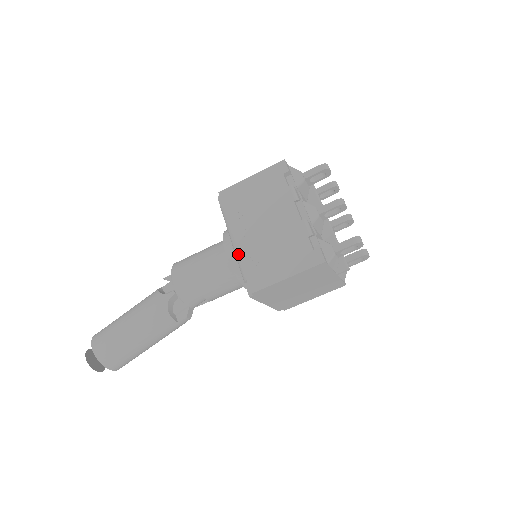
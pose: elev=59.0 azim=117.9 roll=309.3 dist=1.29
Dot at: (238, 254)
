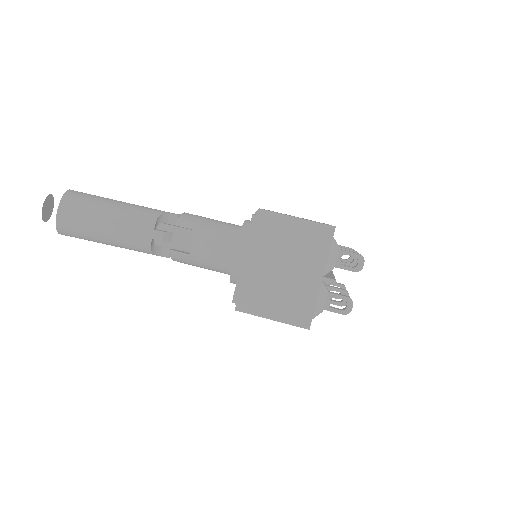
Dot at: occluded
